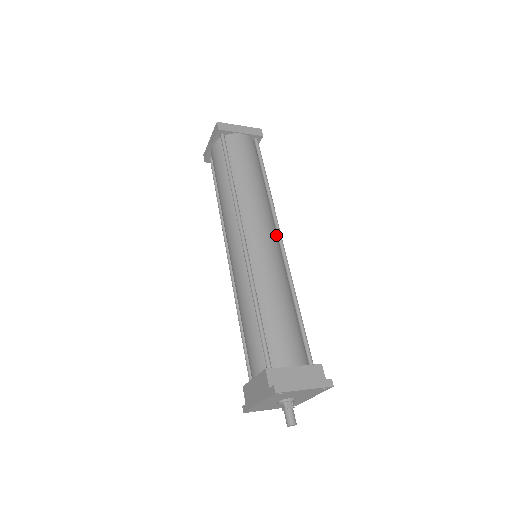
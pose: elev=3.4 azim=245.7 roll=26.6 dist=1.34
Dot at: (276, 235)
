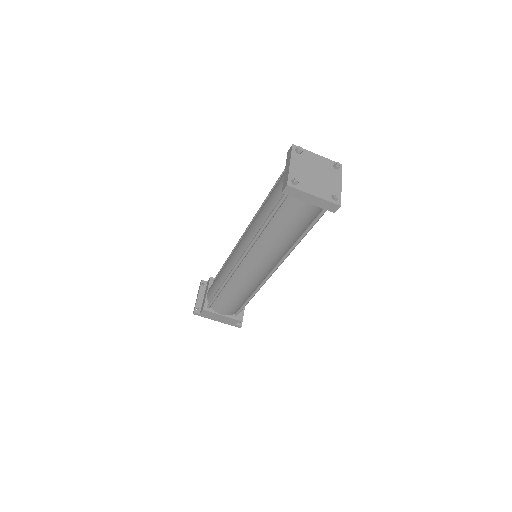
Dot at: occluded
